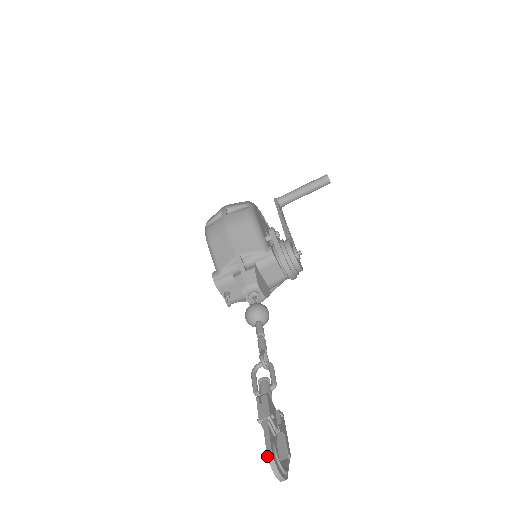
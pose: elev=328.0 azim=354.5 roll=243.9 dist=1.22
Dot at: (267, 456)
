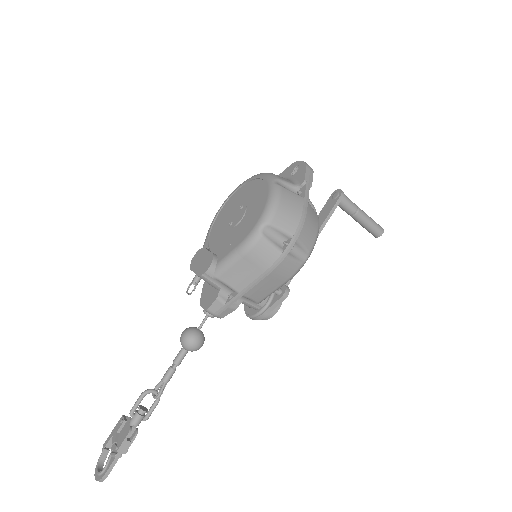
Dot at: (102, 478)
